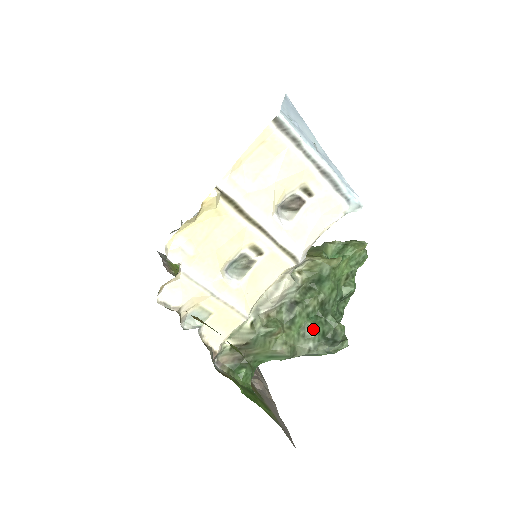
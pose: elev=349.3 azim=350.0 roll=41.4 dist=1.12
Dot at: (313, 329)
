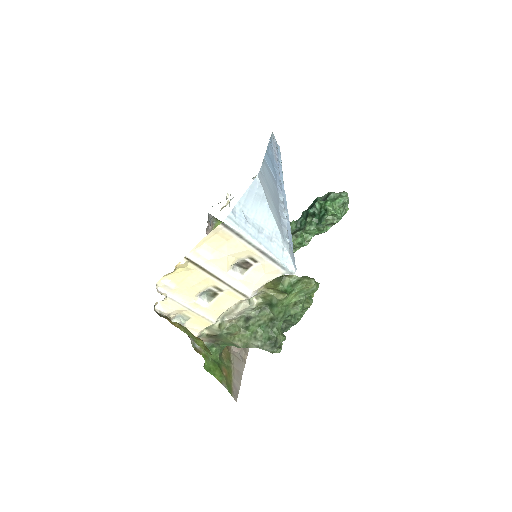
Dot at: (261, 335)
